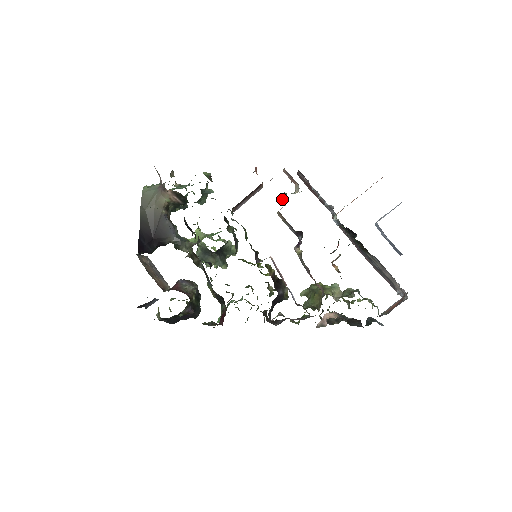
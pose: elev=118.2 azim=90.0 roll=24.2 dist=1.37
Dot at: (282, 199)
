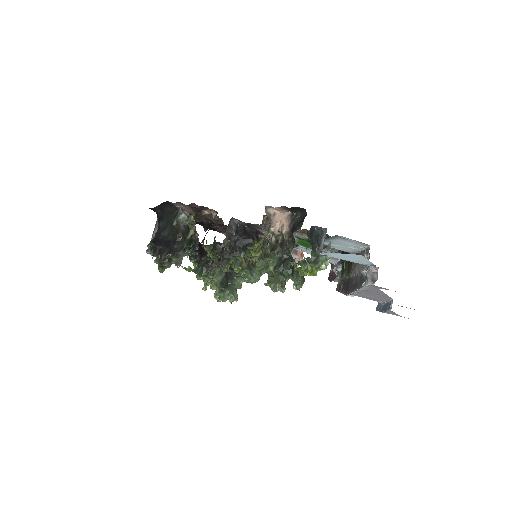
Dot at: occluded
